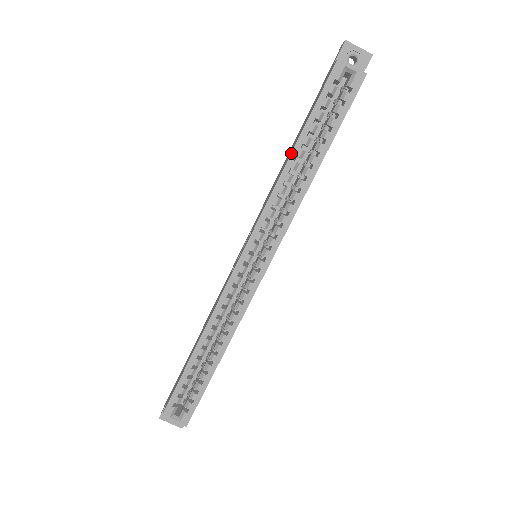
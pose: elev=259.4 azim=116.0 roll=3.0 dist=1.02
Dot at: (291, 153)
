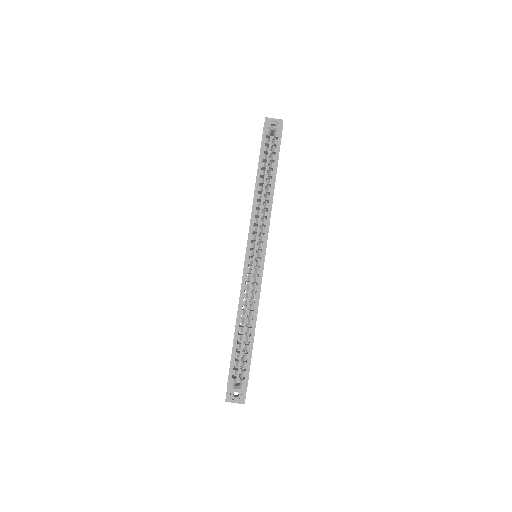
Dot at: (256, 182)
